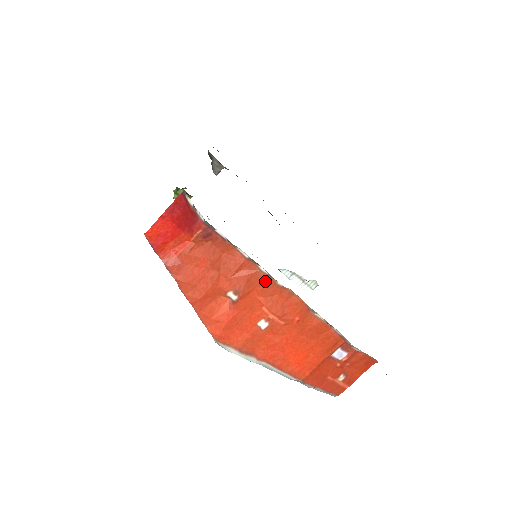
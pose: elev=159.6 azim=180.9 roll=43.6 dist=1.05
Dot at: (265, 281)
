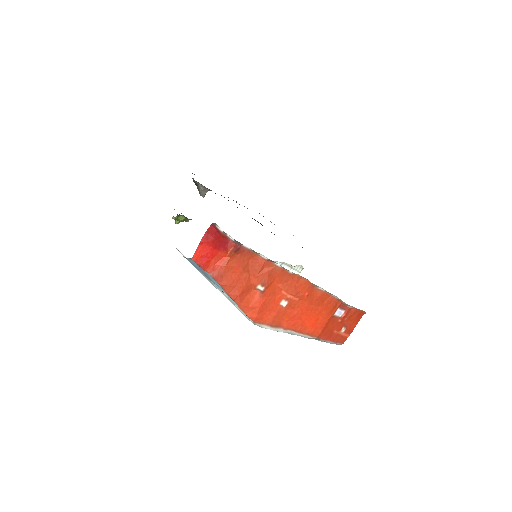
Dot at: (281, 273)
